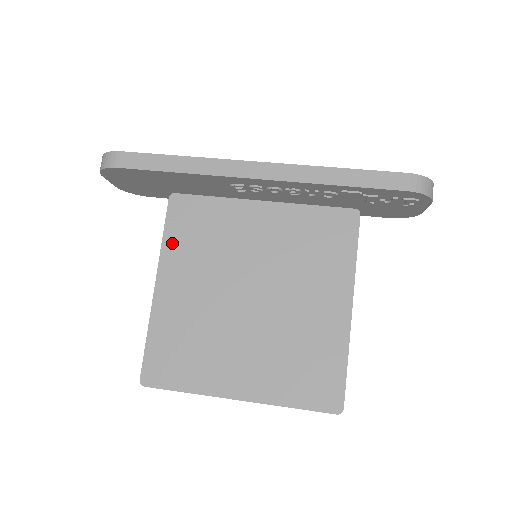
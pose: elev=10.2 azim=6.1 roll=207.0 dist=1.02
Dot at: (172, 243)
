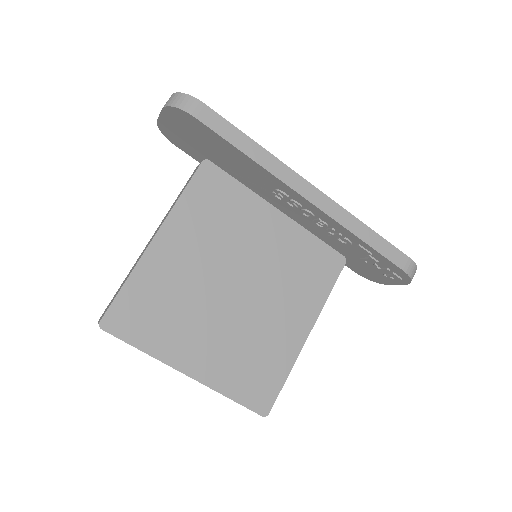
Dot at: (187, 205)
